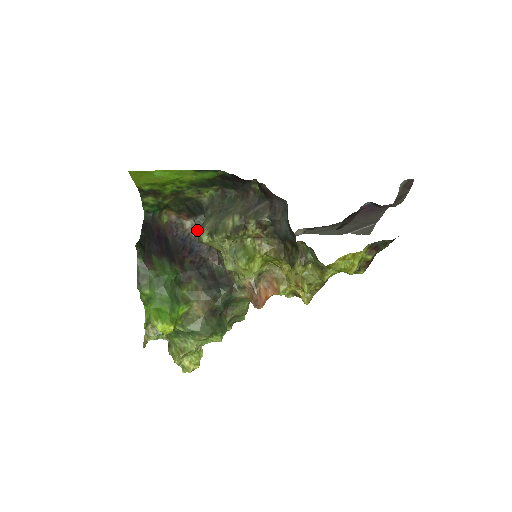
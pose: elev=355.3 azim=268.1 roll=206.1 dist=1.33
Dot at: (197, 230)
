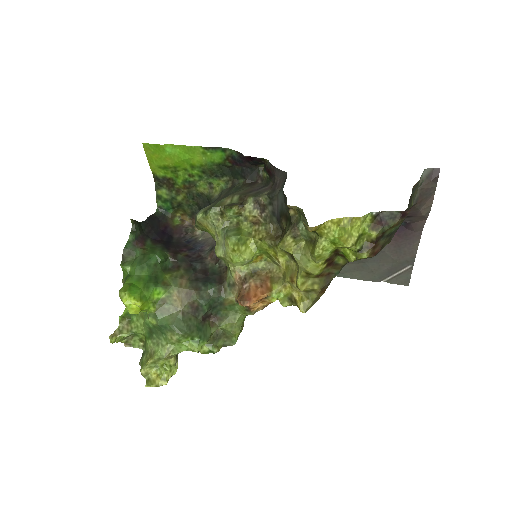
Dot at: (205, 235)
